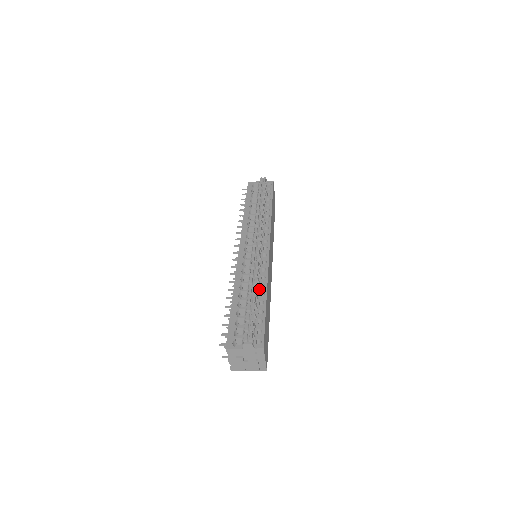
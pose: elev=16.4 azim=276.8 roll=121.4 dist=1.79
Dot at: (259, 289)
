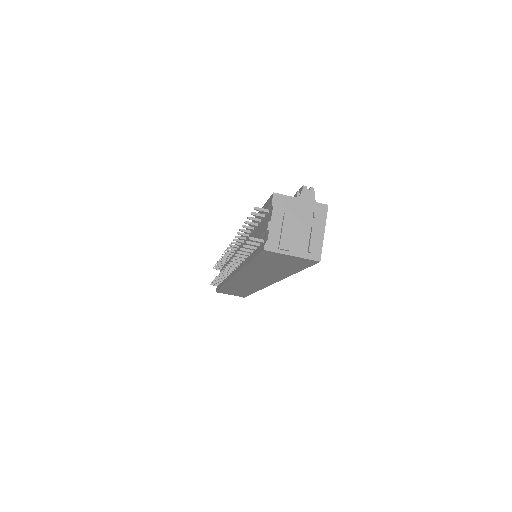
Dot at: occluded
